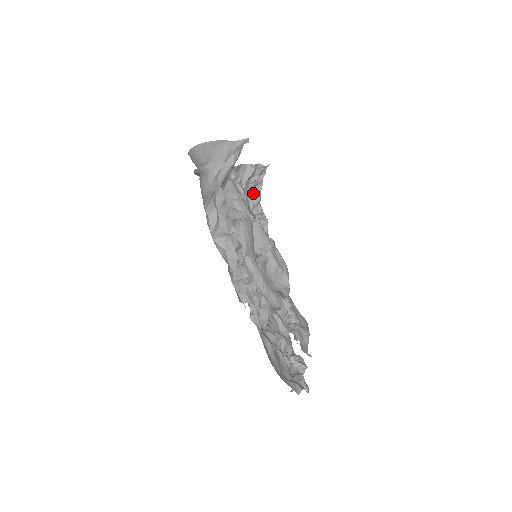
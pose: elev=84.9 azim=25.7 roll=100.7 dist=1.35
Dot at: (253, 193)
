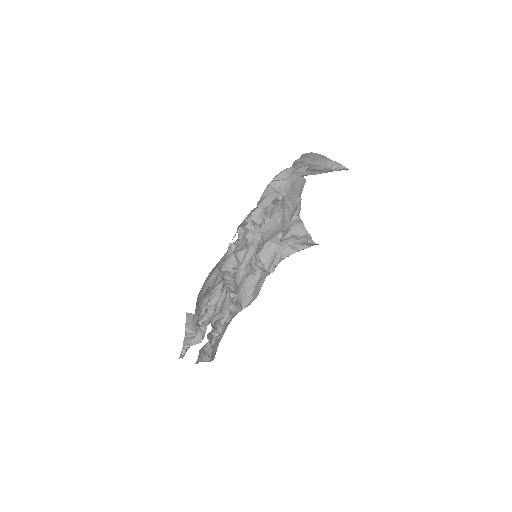
Dot at: (285, 249)
